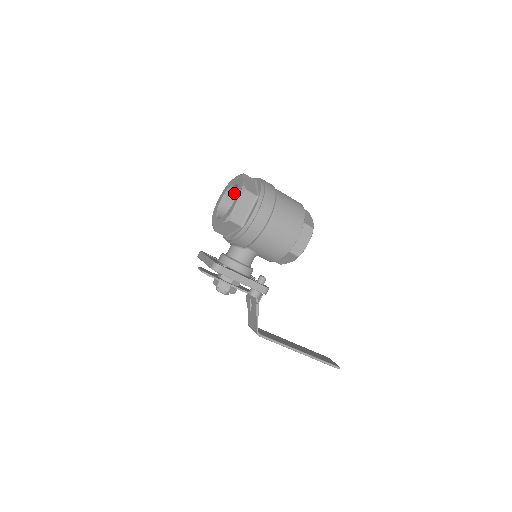
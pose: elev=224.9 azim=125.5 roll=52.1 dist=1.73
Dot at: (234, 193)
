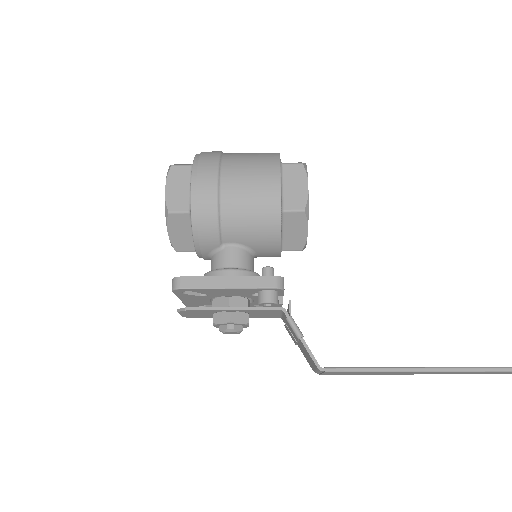
Dot at: occluded
